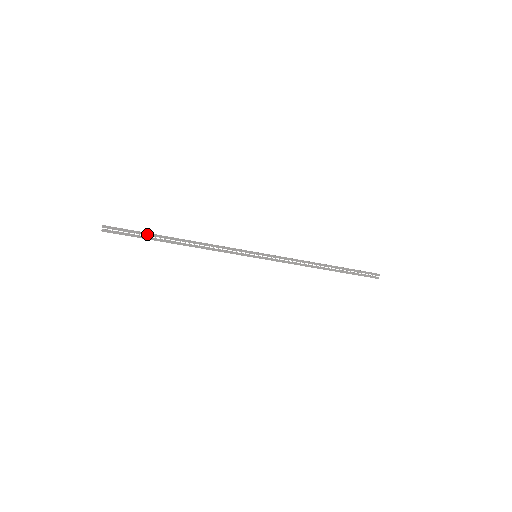
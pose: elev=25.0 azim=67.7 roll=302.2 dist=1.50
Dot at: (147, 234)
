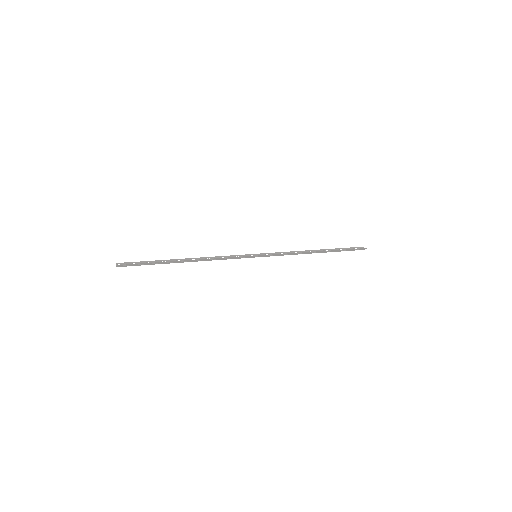
Dot at: (158, 263)
